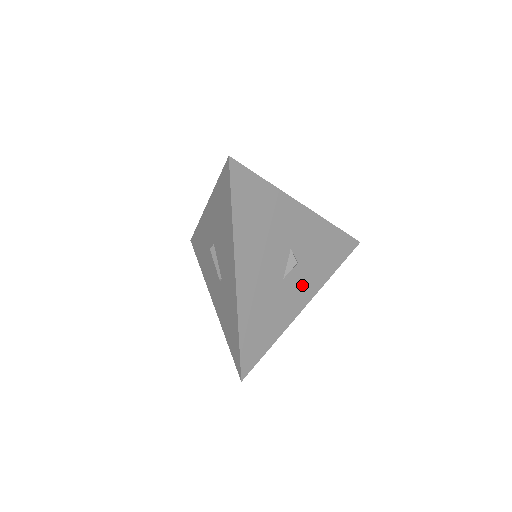
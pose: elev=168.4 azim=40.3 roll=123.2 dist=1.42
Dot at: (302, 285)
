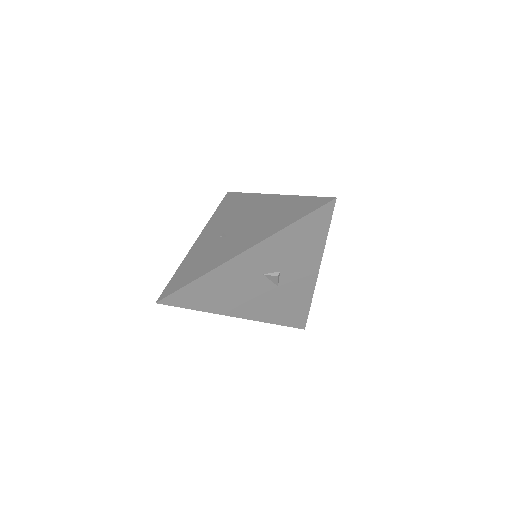
Dot at: (300, 272)
